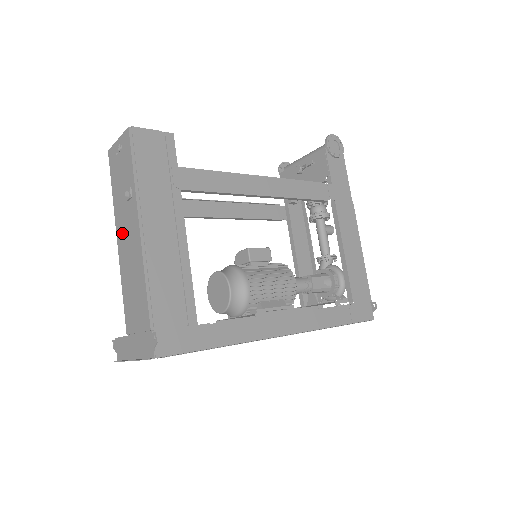
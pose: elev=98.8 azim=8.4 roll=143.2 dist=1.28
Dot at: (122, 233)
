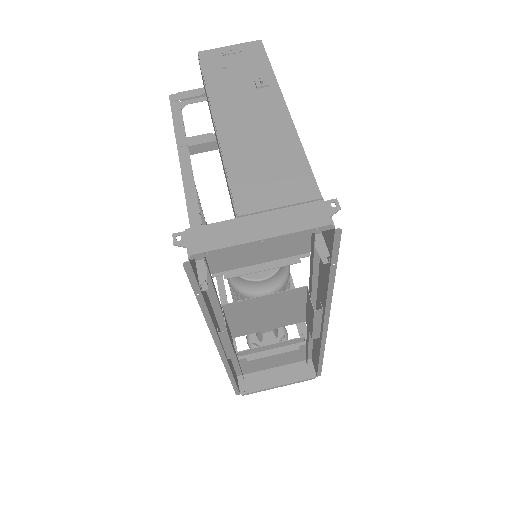
Dot at: (234, 114)
